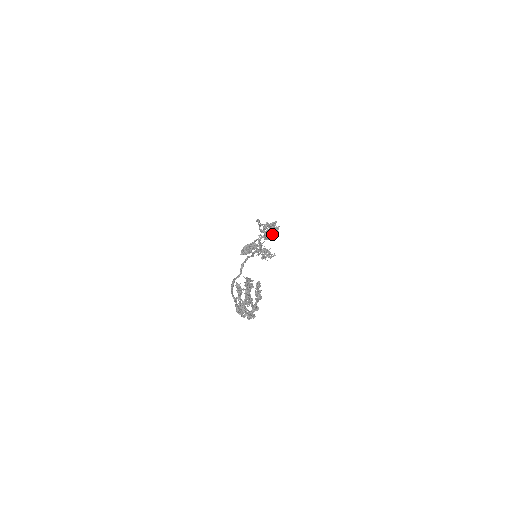
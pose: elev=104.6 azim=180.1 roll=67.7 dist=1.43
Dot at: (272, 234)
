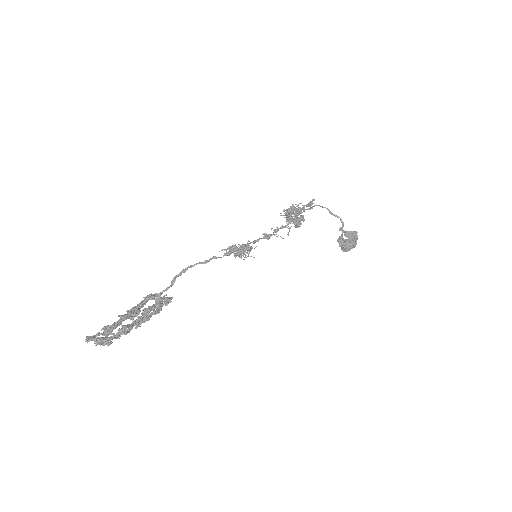
Dot at: (299, 218)
